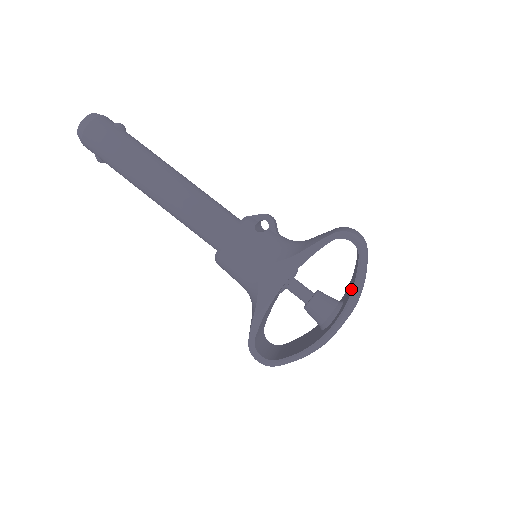
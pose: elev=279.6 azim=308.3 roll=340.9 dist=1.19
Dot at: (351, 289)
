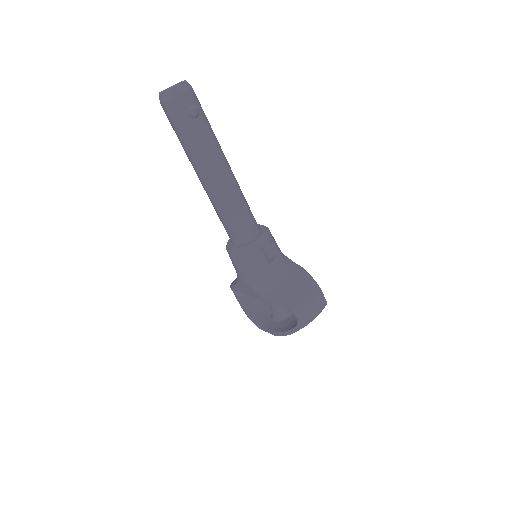
Dot at: (285, 328)
